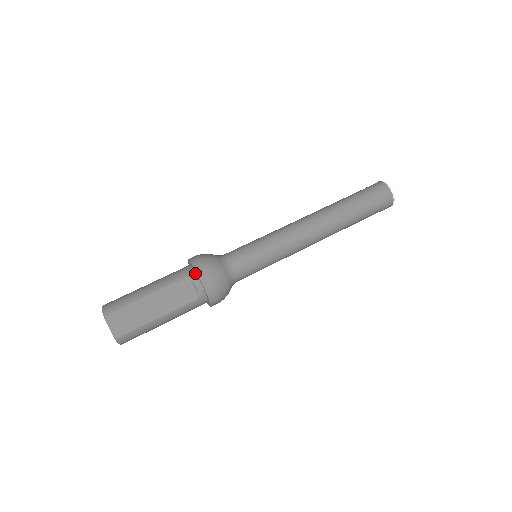
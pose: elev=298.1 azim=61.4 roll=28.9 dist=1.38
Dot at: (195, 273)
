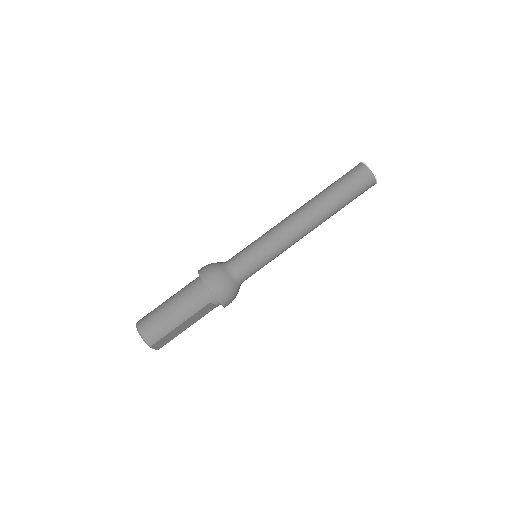
Dot at: (215, 299)
